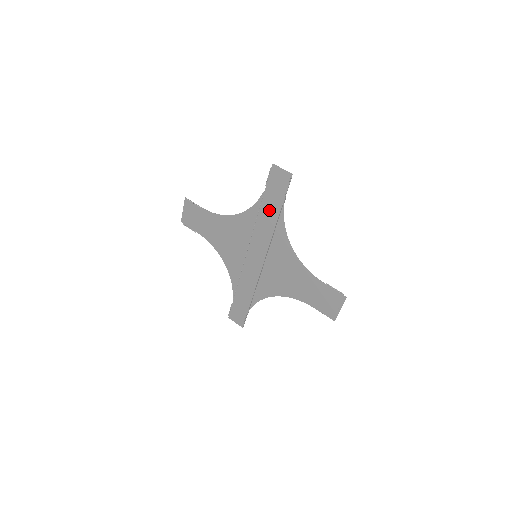
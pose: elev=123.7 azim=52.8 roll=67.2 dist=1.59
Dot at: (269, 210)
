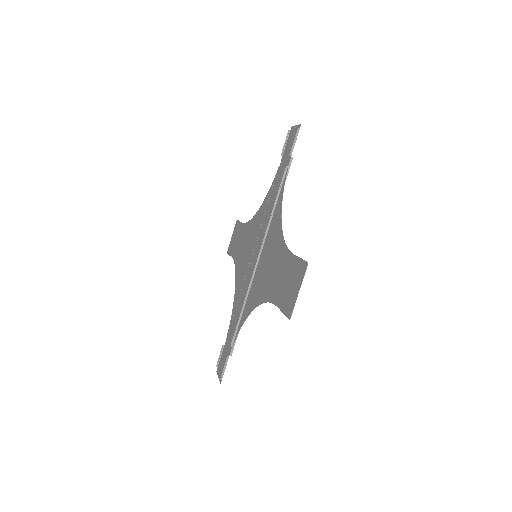
Dot at: (278, 184)
